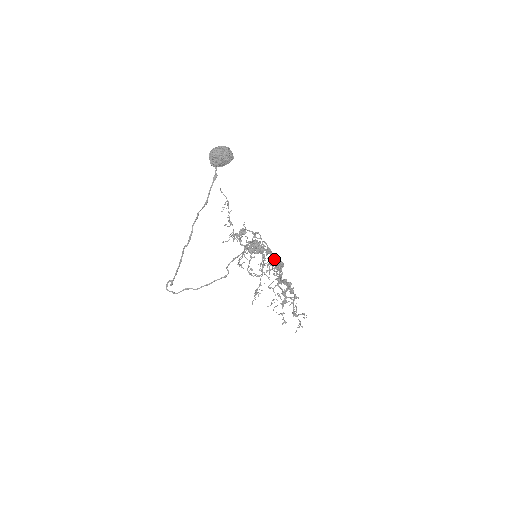
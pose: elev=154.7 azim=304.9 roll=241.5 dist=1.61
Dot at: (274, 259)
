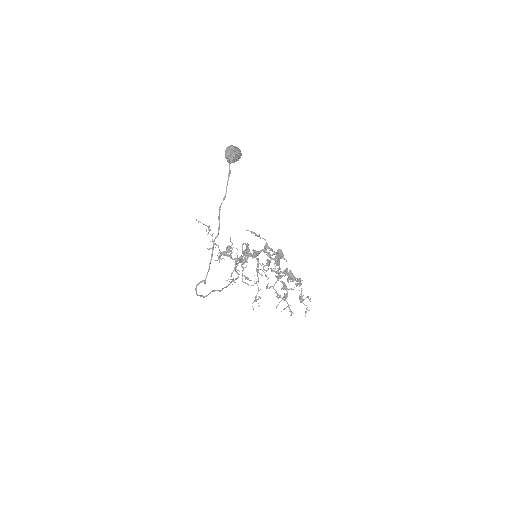
Dot at: (270, 256)
